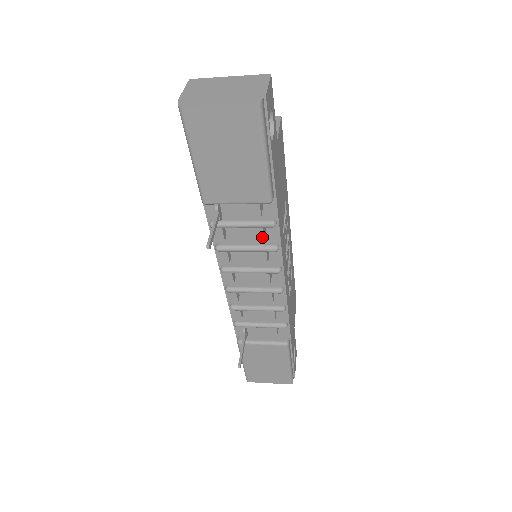
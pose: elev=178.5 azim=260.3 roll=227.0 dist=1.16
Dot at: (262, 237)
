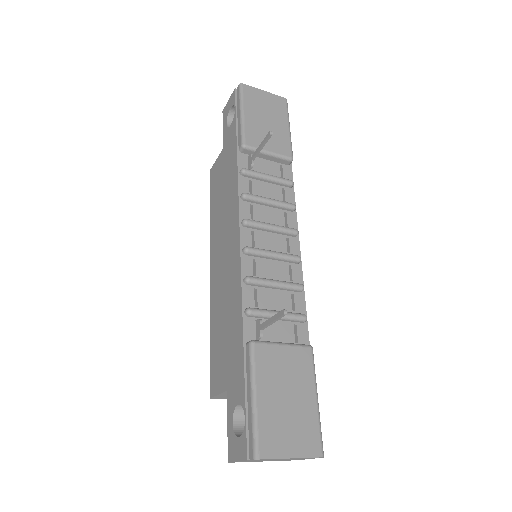
Dot at: (281, 197)
